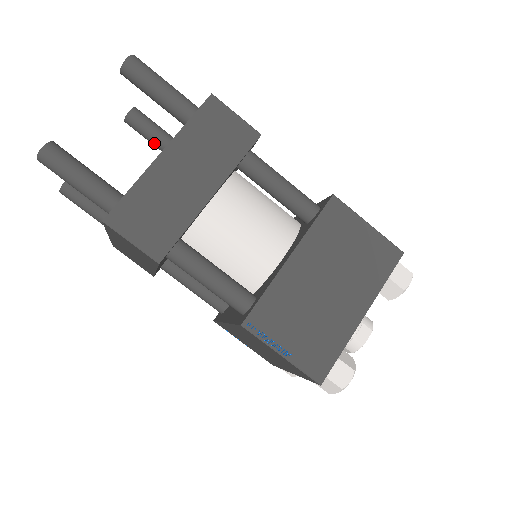
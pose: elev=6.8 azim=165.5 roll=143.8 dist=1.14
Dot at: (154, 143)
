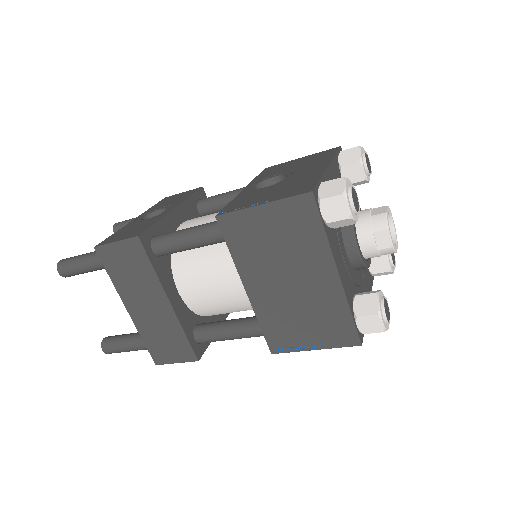
Dot at: occluded
